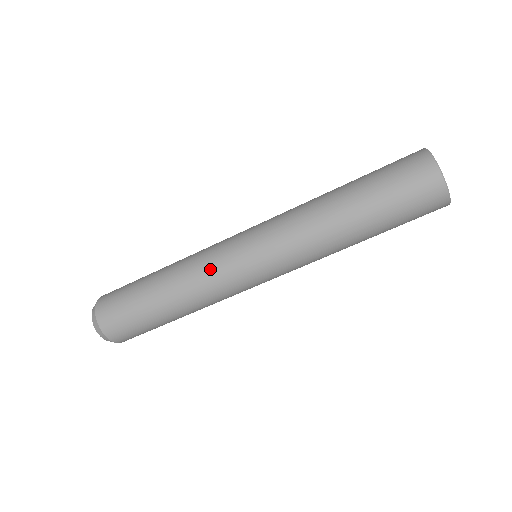
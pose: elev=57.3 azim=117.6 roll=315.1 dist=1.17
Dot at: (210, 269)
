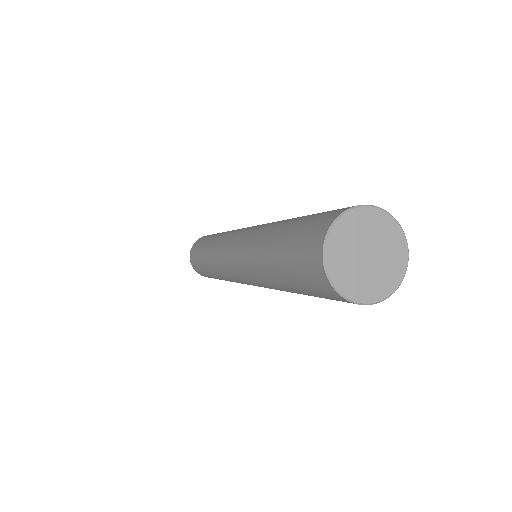
Dot at: (226, 277)
